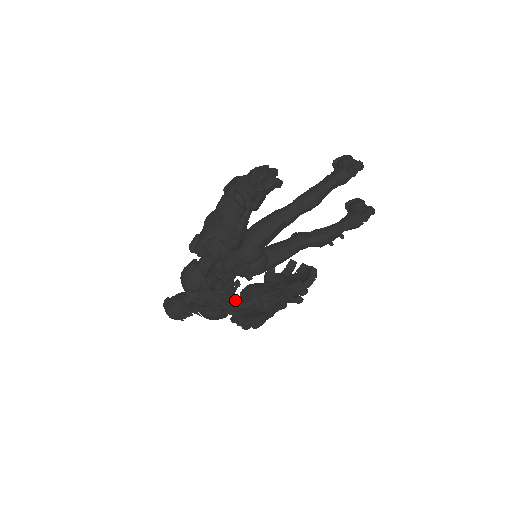
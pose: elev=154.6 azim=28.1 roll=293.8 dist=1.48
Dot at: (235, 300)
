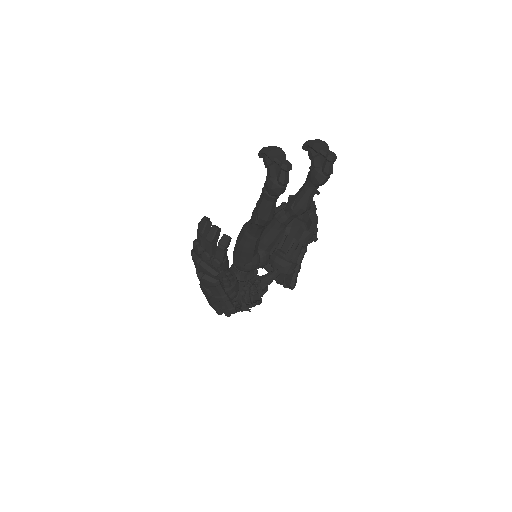
Dot at: (265, 278)
